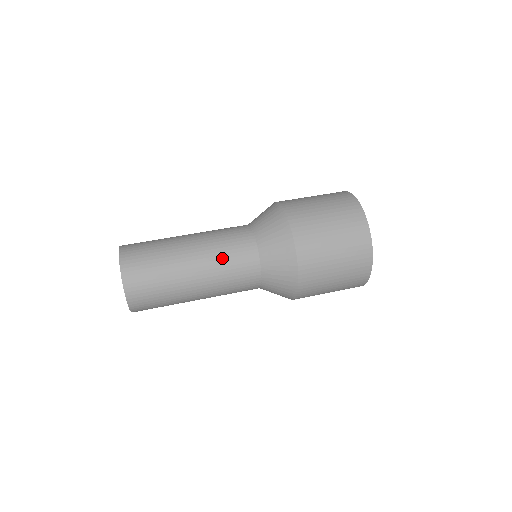
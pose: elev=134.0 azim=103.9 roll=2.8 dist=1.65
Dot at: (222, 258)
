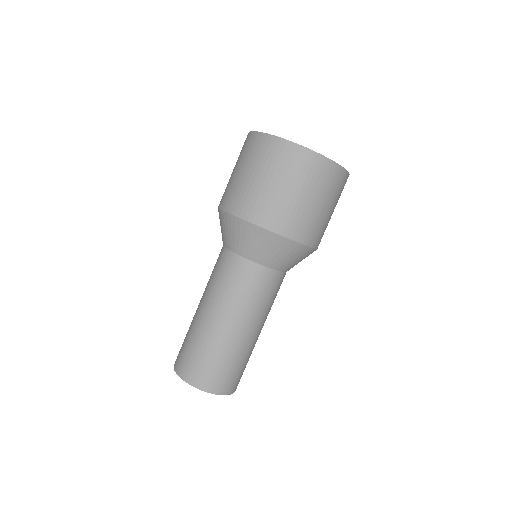
Dot at: occluded
